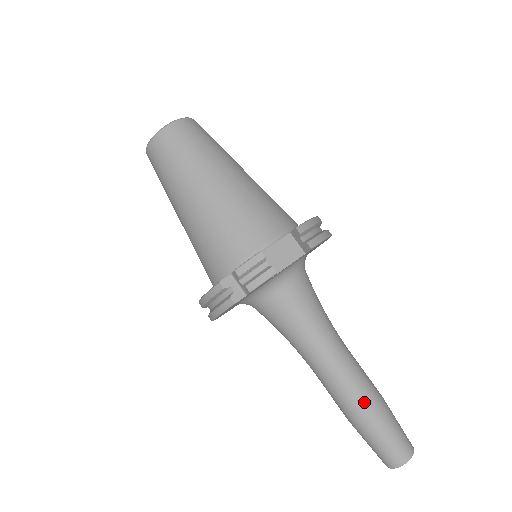
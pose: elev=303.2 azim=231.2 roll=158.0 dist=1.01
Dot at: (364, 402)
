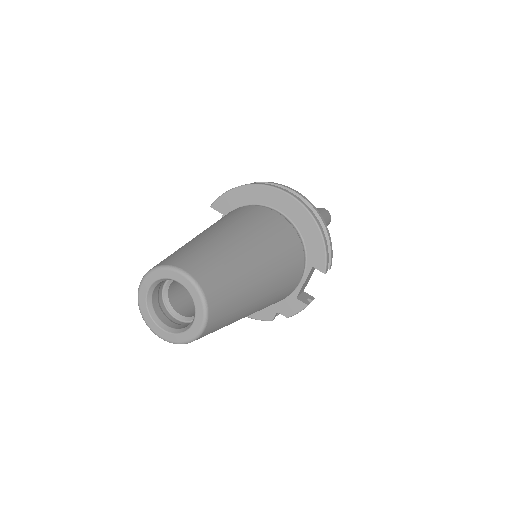
Dot at: occluded
